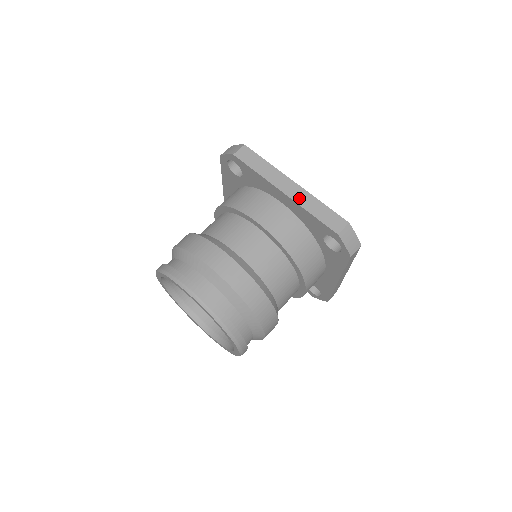
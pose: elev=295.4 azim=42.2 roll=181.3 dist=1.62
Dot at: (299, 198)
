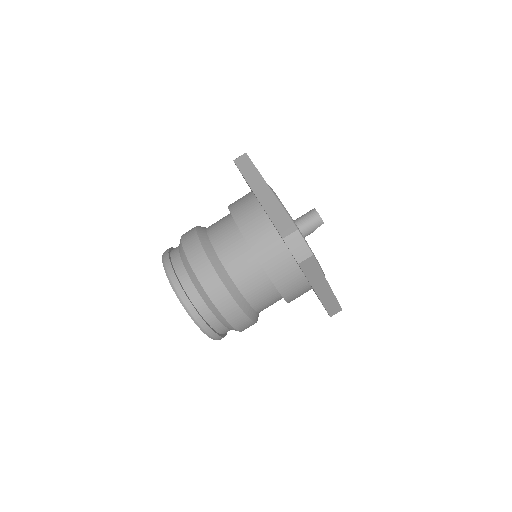
Dot at: (266, 202)
